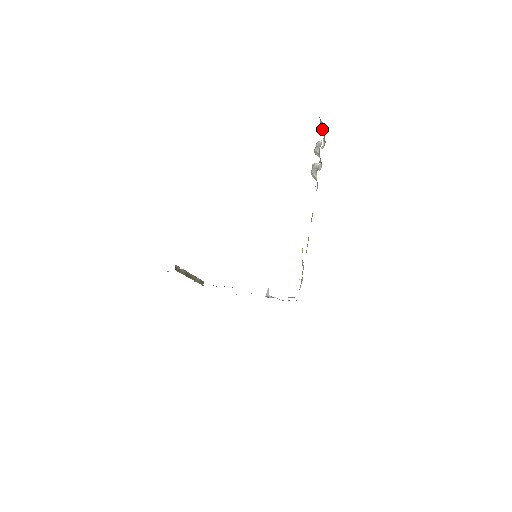
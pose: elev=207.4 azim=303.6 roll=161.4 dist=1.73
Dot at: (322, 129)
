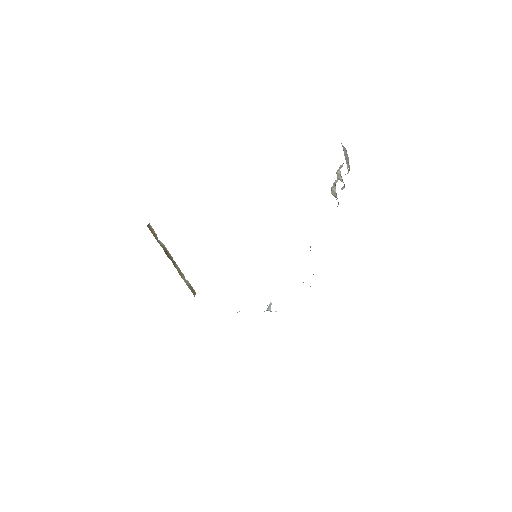
Dot at: (347, 159)
